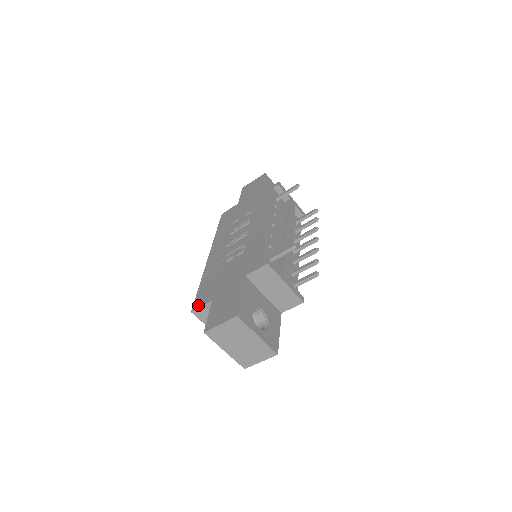
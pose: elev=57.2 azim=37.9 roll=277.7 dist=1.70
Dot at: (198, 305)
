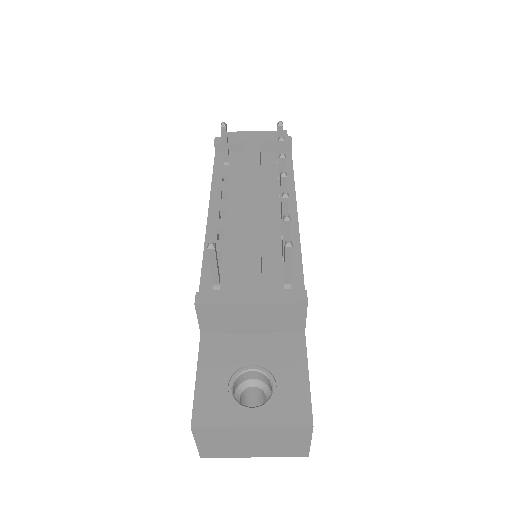
Dot at: occluded
